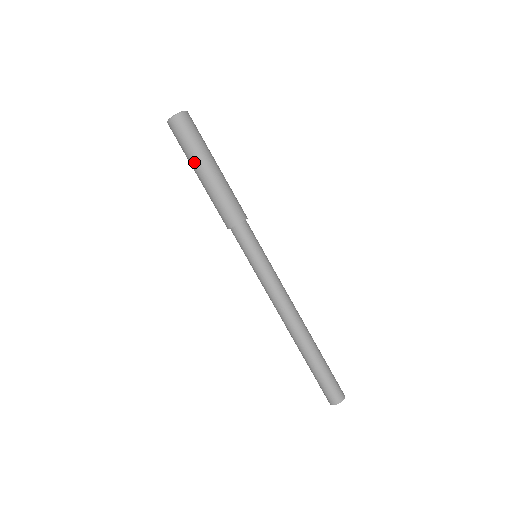
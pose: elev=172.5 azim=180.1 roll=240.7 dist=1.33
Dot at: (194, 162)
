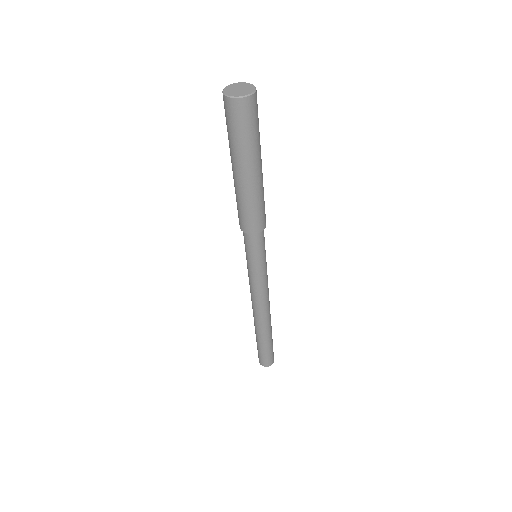
Dot at: (237, 159)
